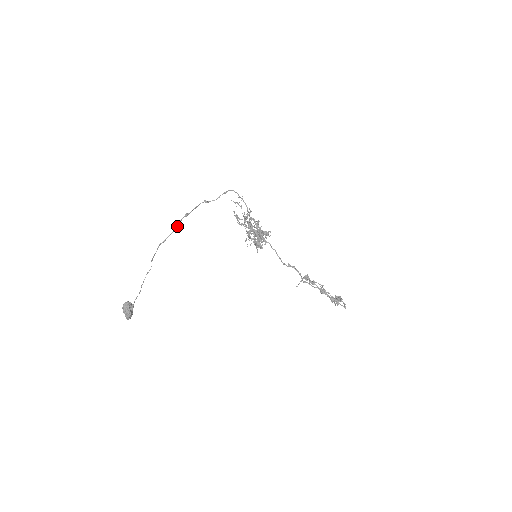
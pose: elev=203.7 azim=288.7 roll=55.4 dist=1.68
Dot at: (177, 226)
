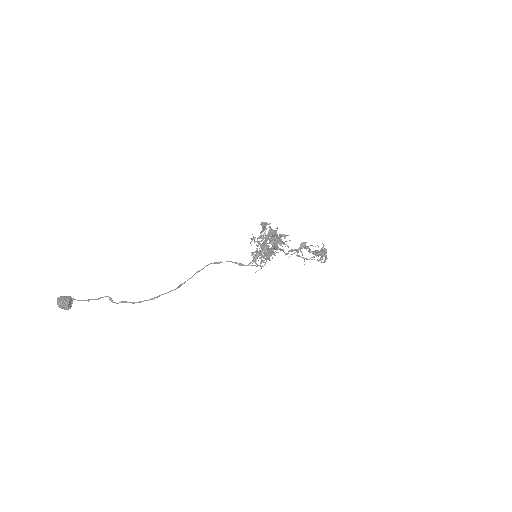
Dot at: occluded
